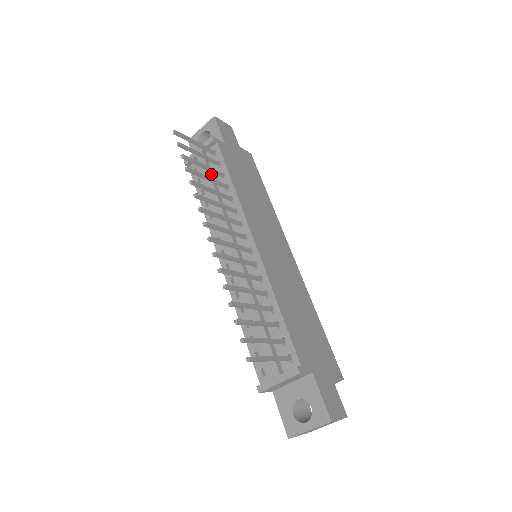
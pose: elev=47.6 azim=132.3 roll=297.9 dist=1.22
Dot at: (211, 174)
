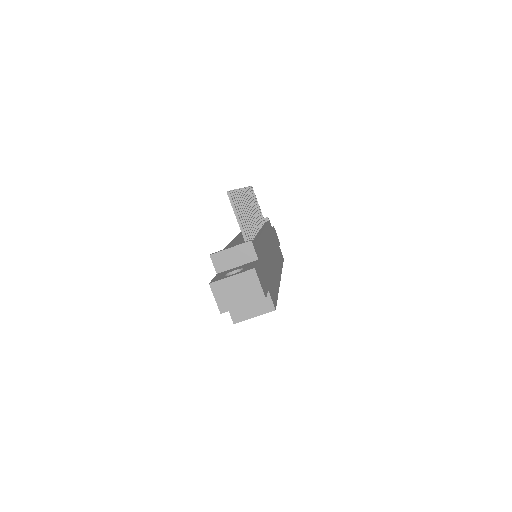
Dot at: occluded
